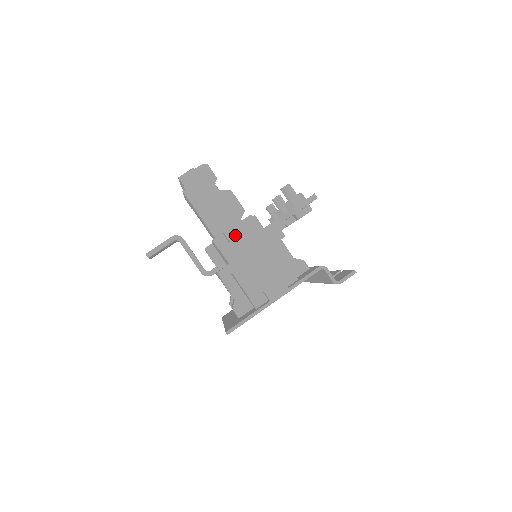
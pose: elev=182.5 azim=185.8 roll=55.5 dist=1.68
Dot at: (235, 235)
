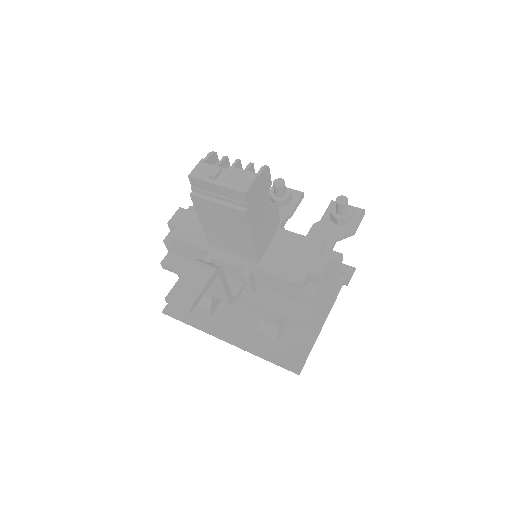
Dot at: (325, 277)
